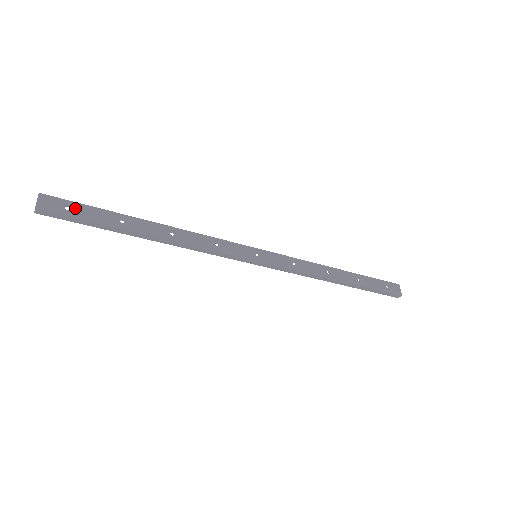
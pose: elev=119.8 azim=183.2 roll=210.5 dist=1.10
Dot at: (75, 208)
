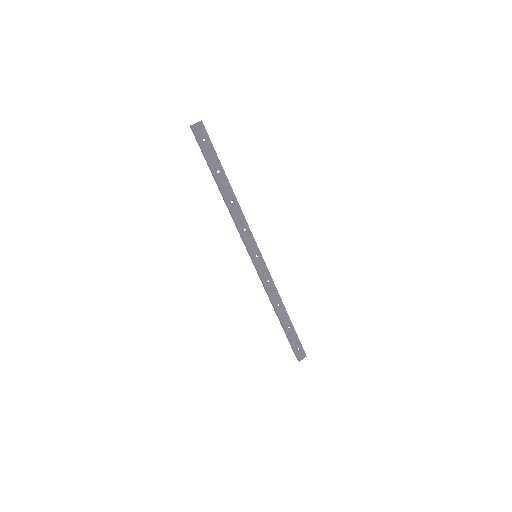
Dot at: (207, 144)
